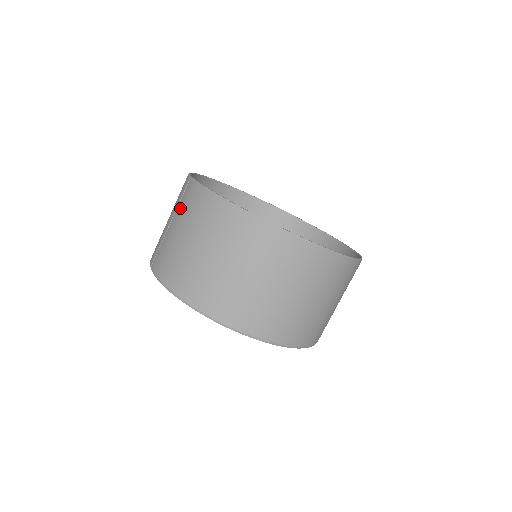
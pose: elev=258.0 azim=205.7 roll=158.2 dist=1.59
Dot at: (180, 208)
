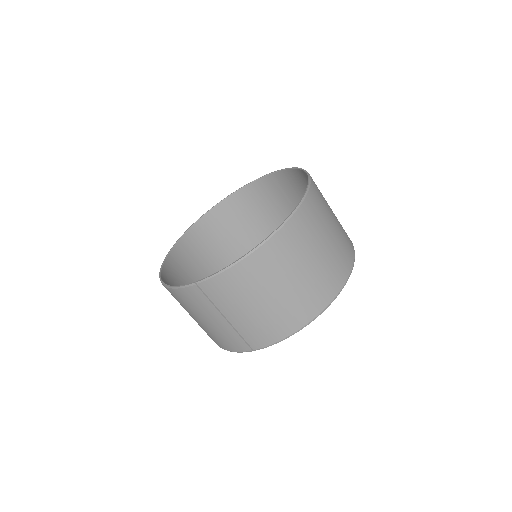
Dot at: (222, 303)
